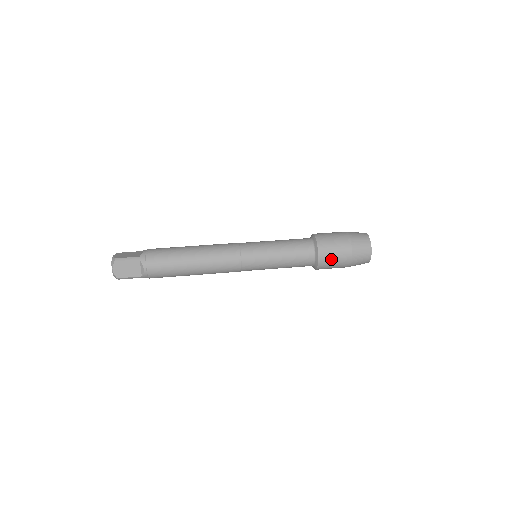
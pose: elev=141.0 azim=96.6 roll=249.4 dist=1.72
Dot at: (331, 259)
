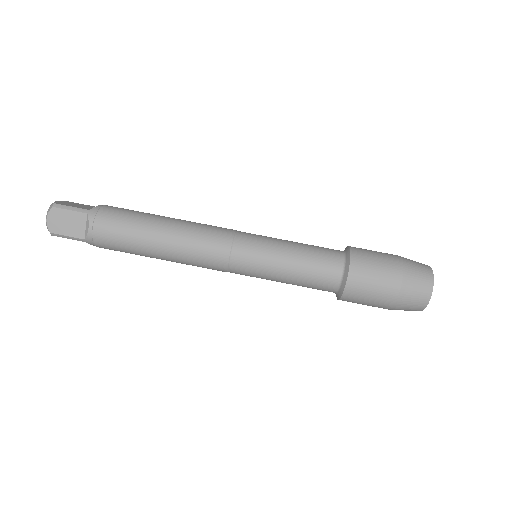
Dot at: occluded
